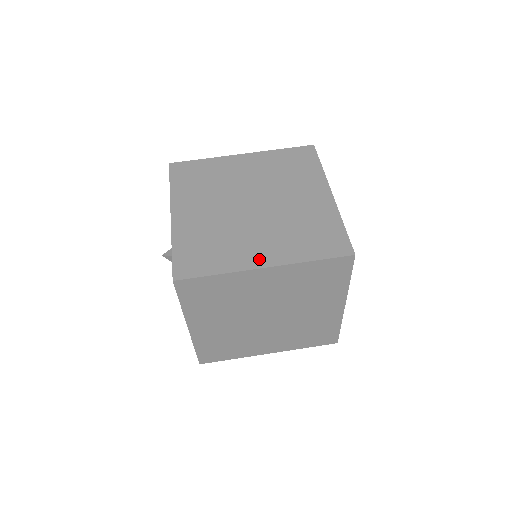
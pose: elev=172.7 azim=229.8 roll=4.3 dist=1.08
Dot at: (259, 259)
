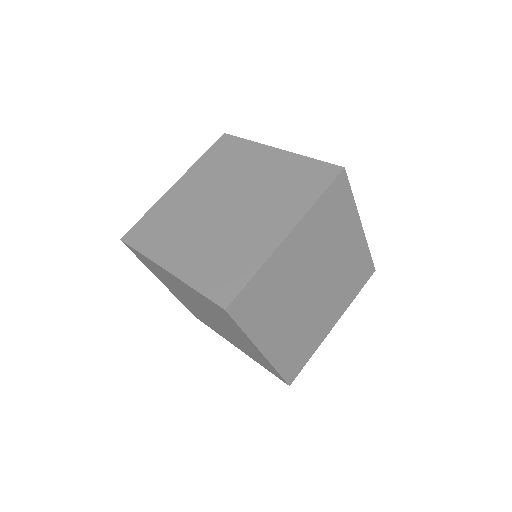
Dot at: (171, 260)
